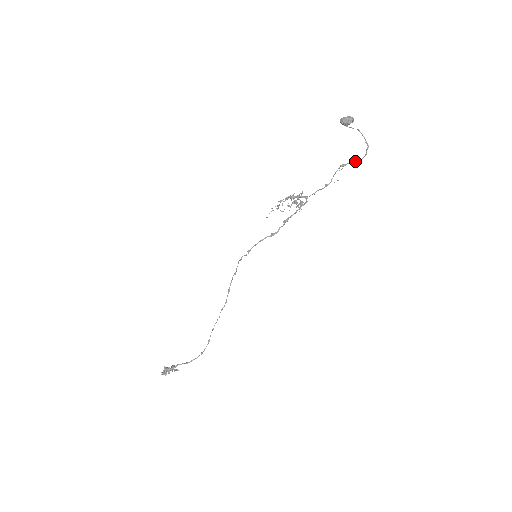
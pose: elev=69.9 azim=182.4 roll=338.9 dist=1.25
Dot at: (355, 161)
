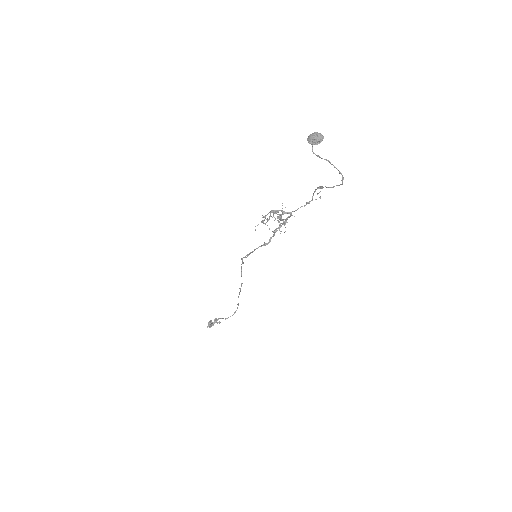
Dot at: (332, 187)
